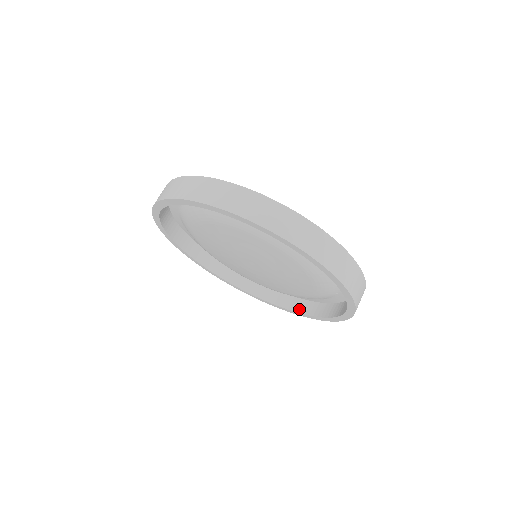
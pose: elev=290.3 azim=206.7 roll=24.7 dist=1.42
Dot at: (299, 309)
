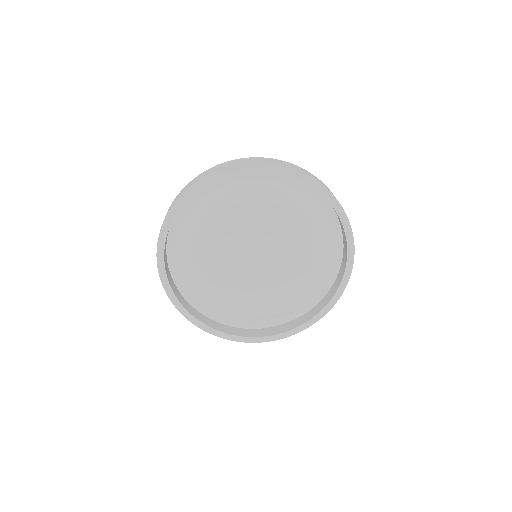
Dot at: (345, 258)
